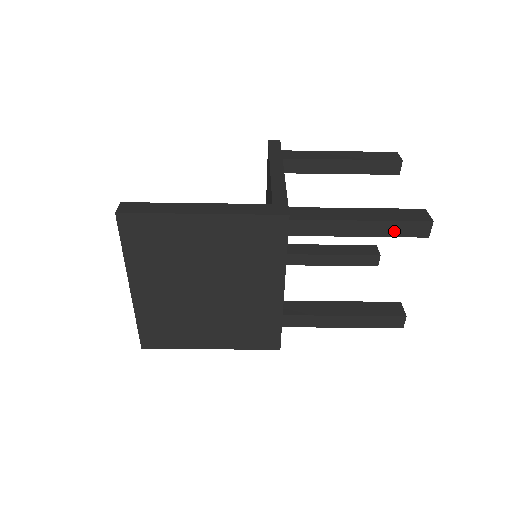
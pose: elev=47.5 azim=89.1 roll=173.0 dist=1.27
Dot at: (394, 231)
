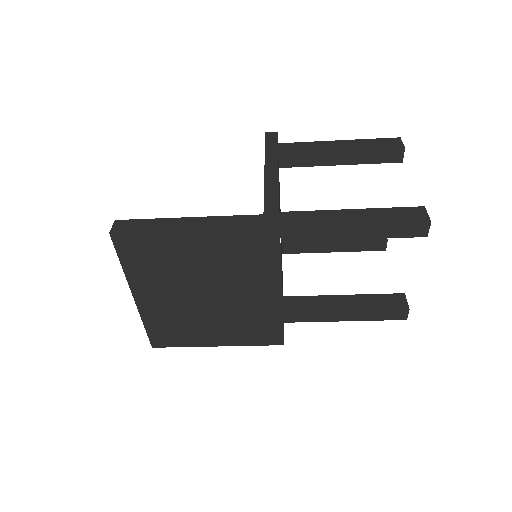
Dot at: (390, 233)
